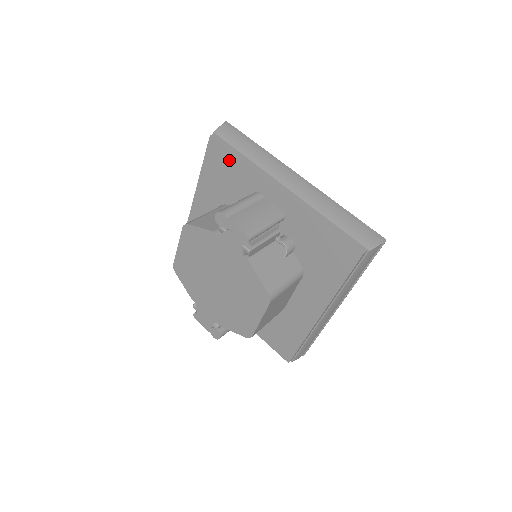
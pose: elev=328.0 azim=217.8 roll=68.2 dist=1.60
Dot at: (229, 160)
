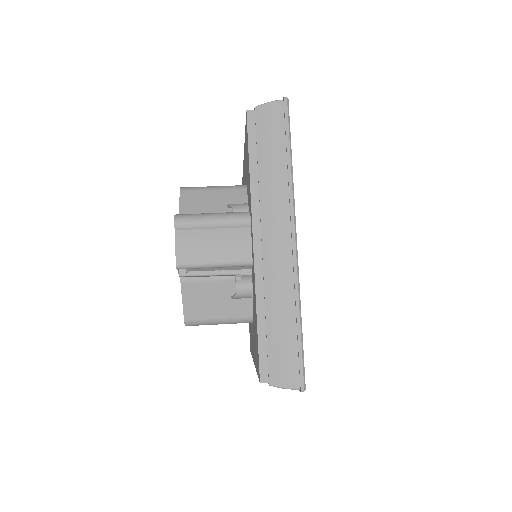
Dot at: occluded
